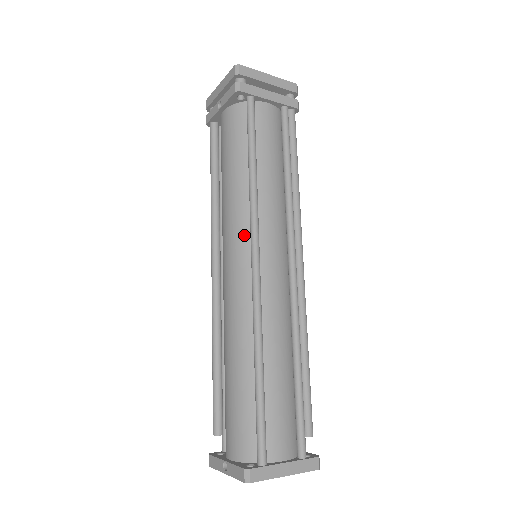
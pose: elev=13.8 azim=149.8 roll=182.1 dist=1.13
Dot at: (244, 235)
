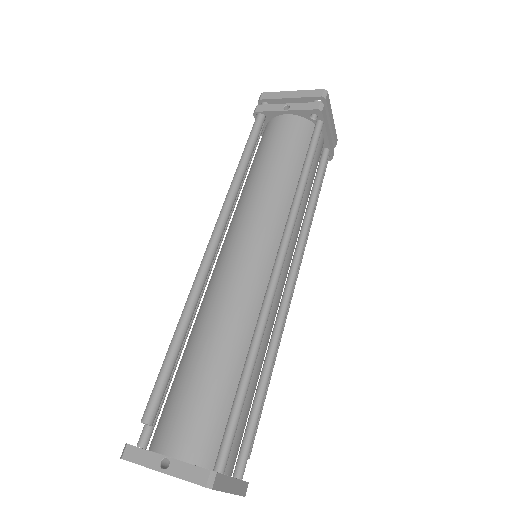
Dot at: (274, 231)
